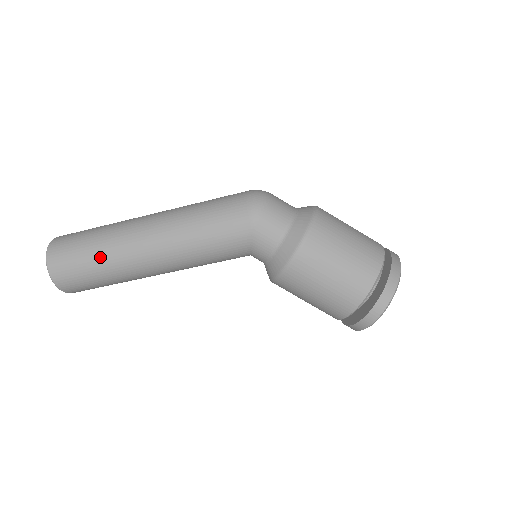
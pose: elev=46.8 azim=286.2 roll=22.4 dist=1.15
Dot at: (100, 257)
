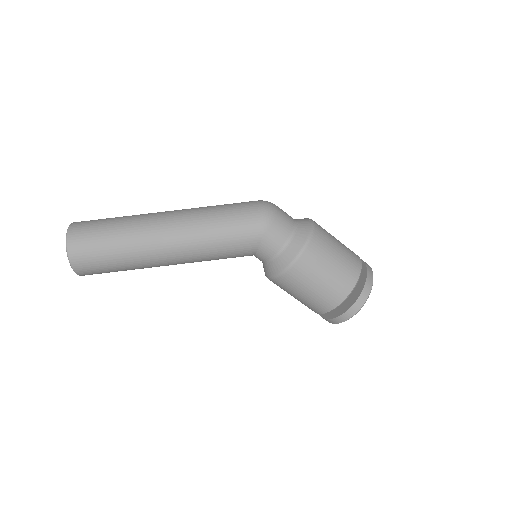
Dot at: (121, 246)
